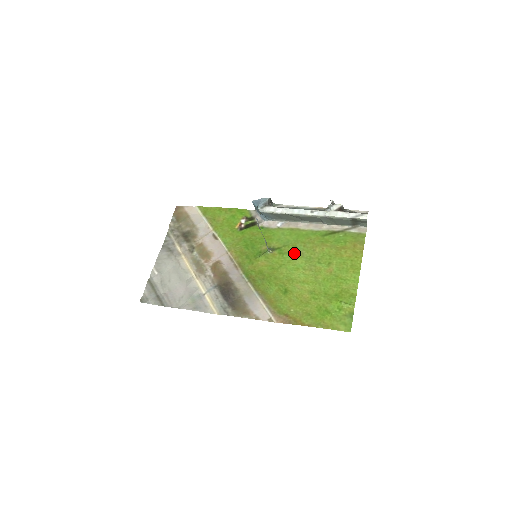
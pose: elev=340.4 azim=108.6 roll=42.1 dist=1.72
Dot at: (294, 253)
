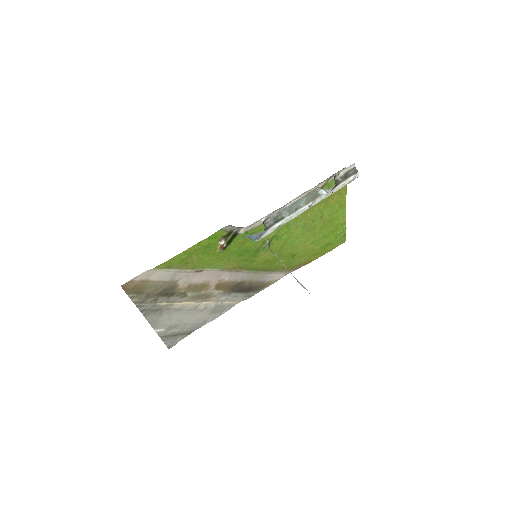
Dot at: (290, 231)
